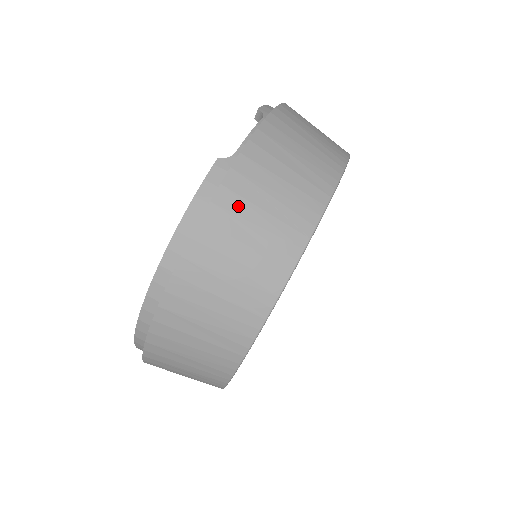
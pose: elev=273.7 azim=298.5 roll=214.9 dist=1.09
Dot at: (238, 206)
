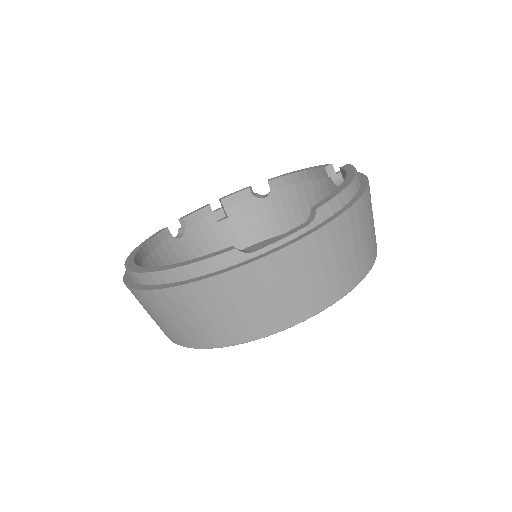
Dot at: (220, 294)
